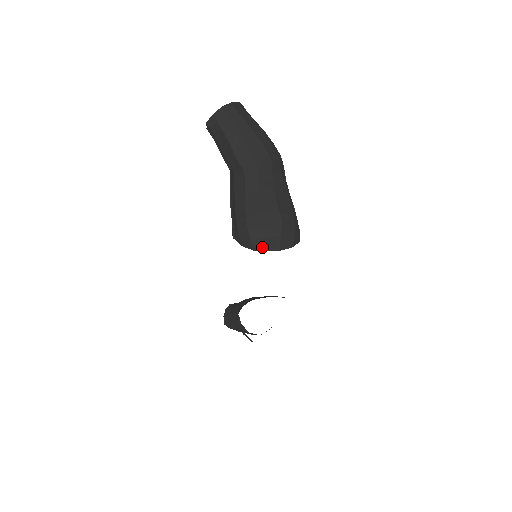
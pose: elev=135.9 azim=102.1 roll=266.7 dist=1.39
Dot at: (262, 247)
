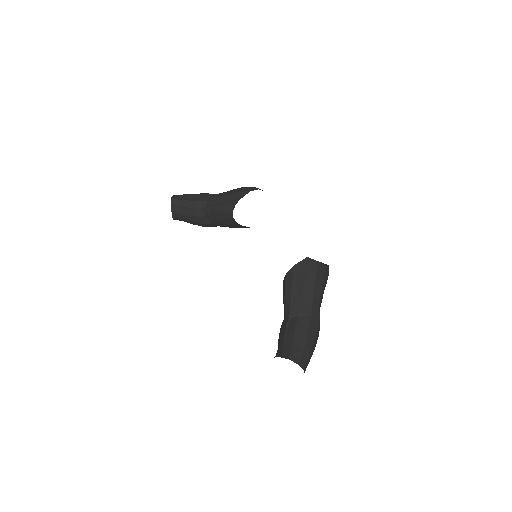
Dot at: (259, 189)
